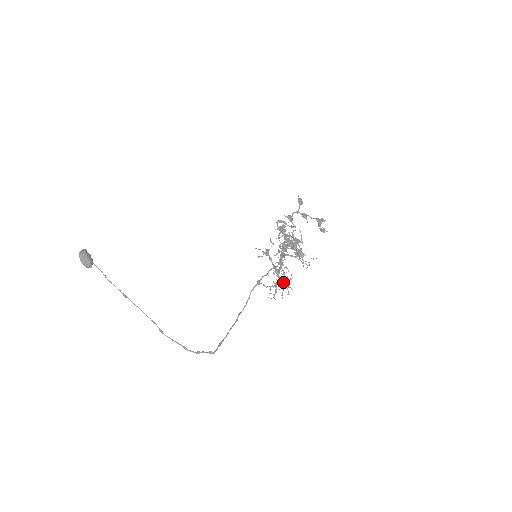
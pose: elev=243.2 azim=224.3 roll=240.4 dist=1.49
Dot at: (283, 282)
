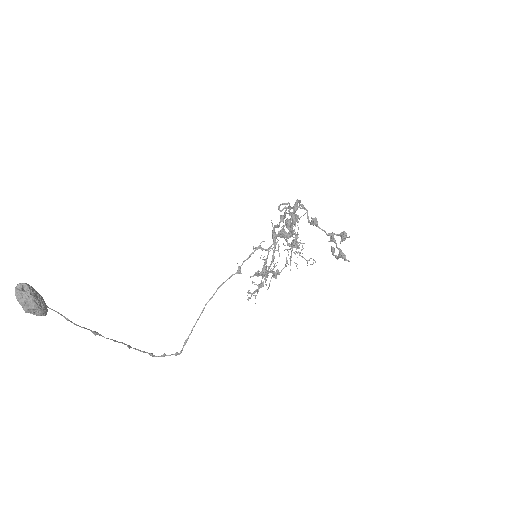
Dot at: (263, 274)
